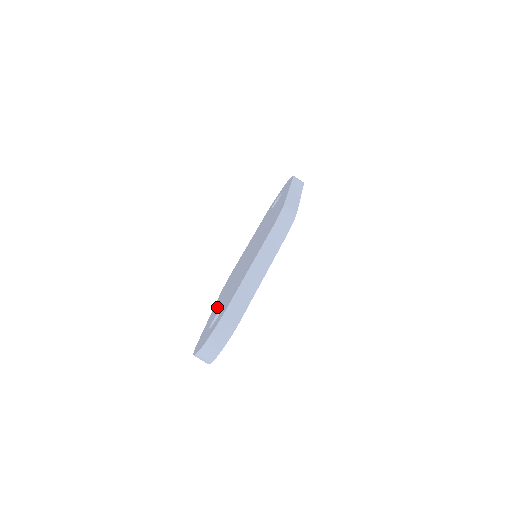
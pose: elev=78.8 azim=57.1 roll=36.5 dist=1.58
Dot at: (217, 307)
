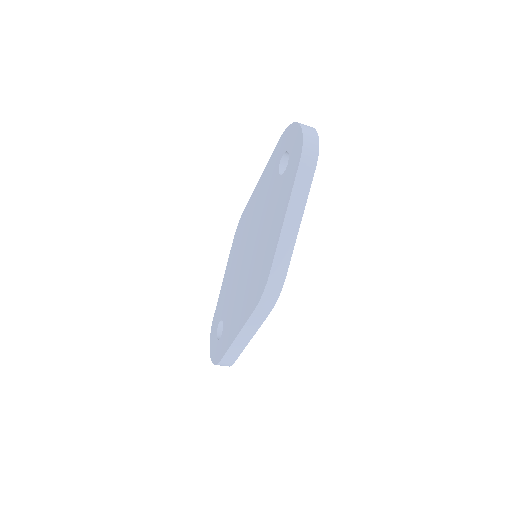
Dot at: (225, 292)
